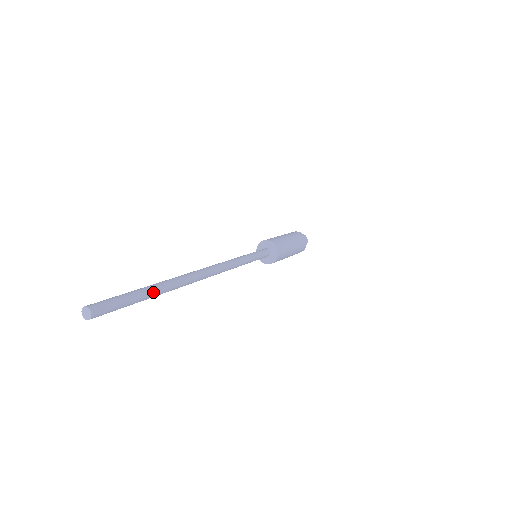
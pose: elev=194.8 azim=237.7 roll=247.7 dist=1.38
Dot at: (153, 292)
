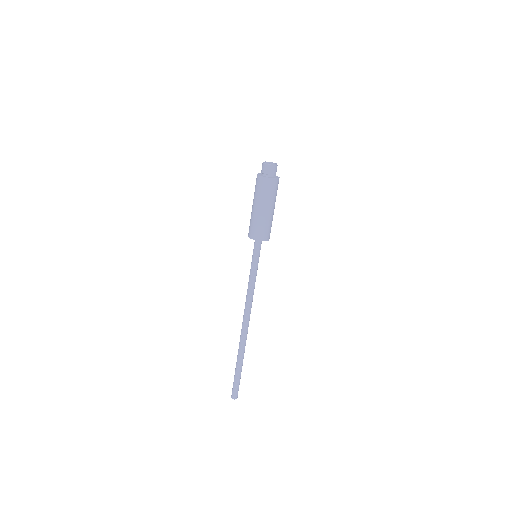
Dot at: (242, 365)
